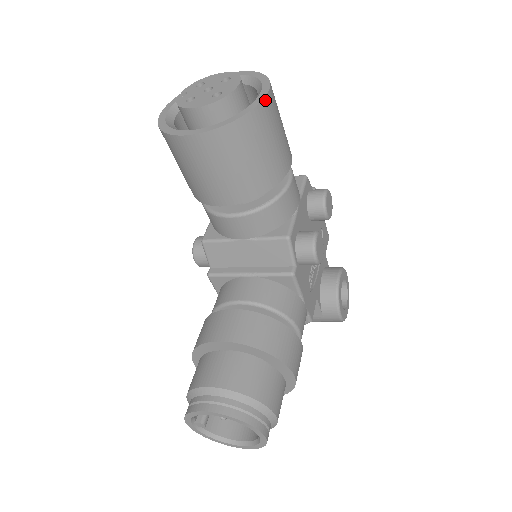
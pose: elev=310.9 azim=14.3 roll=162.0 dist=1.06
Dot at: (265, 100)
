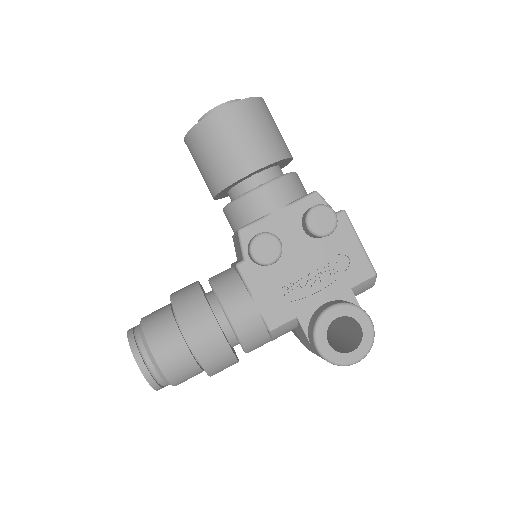
Dot at: (219, 112)
